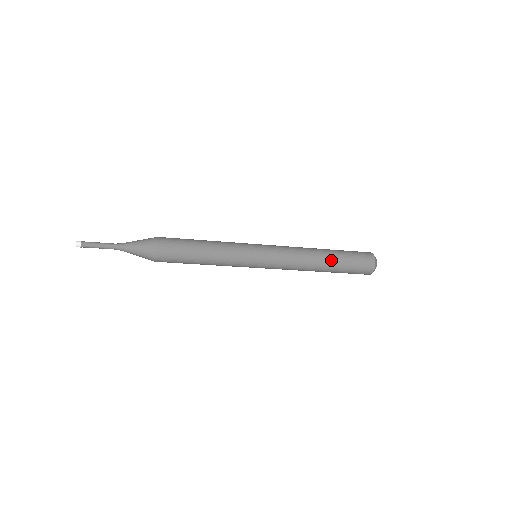
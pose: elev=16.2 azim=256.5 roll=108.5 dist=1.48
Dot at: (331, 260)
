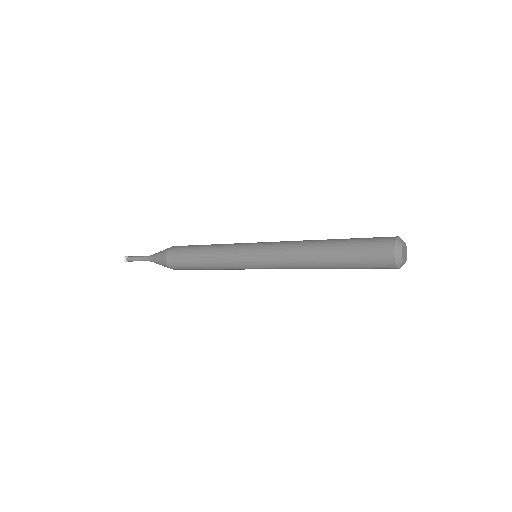
Dot at: (330, 259)
